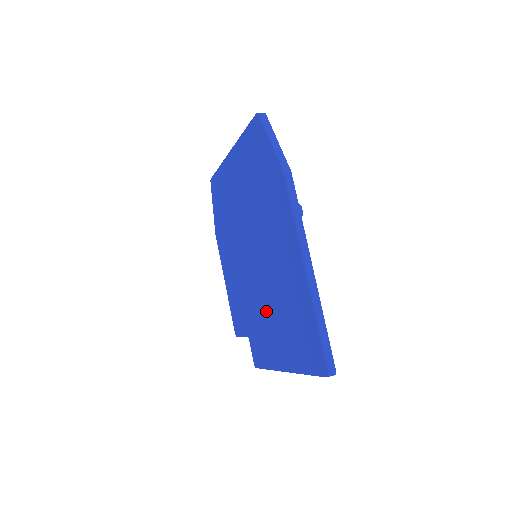
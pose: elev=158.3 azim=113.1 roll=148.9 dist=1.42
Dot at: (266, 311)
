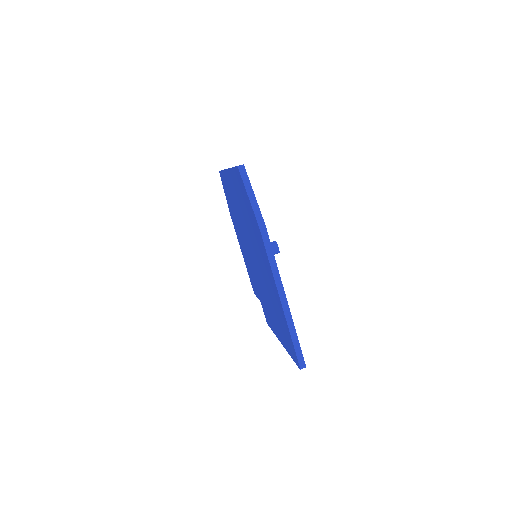
Dot at: (266, 299)
